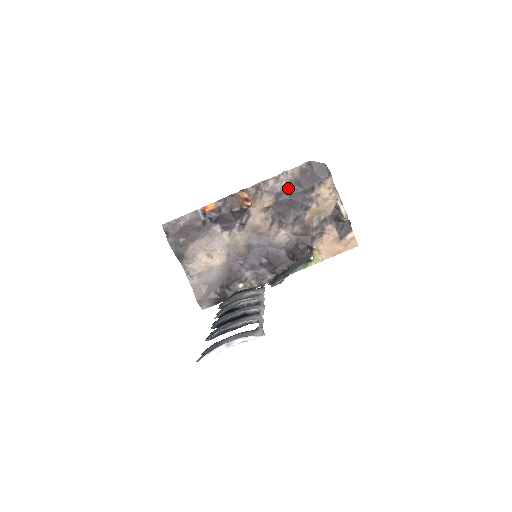
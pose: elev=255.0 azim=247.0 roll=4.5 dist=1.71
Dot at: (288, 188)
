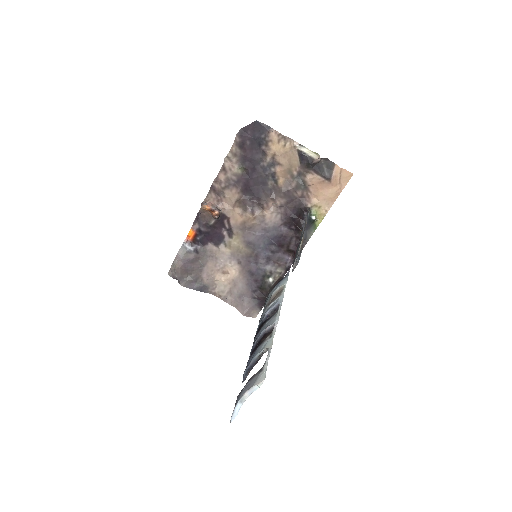
Dot at: (241, 170)
